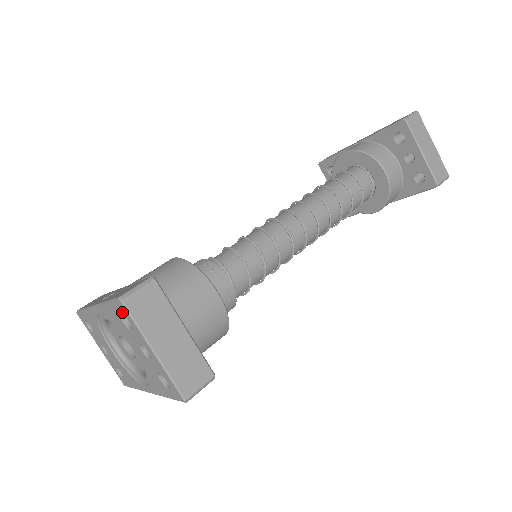
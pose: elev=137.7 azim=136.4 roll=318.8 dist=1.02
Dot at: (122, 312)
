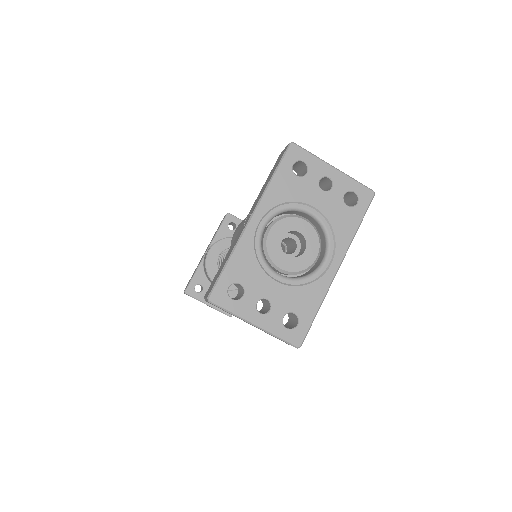
Dot at: (295, 158)
